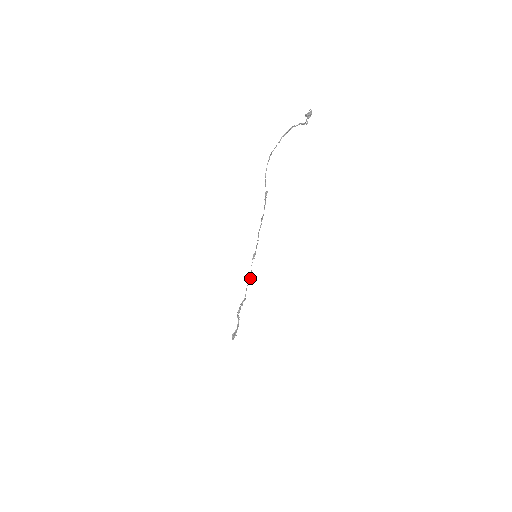
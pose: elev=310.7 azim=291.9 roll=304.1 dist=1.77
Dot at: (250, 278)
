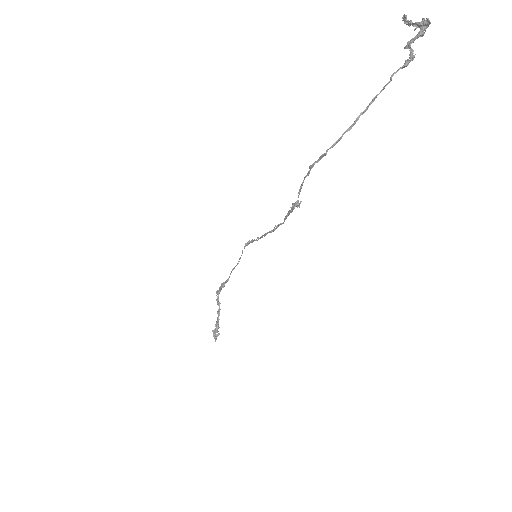
Dot at: (238, 261)
